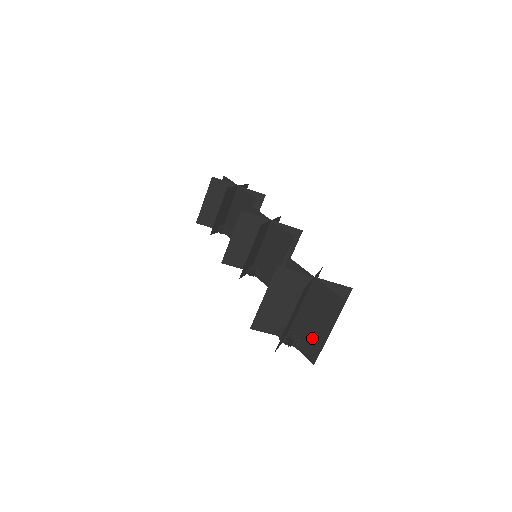
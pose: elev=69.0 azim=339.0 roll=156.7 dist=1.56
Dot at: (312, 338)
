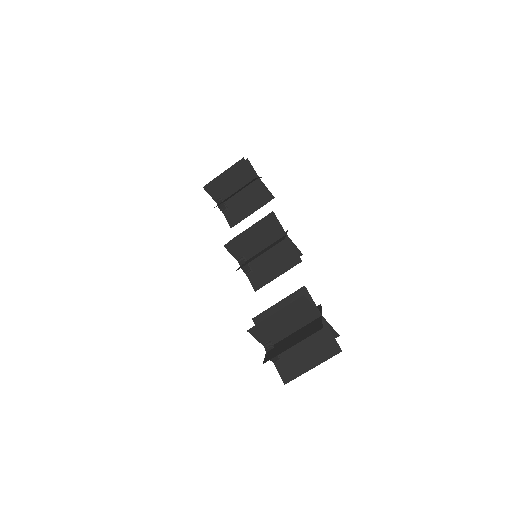
Dot at: (294, 363)
